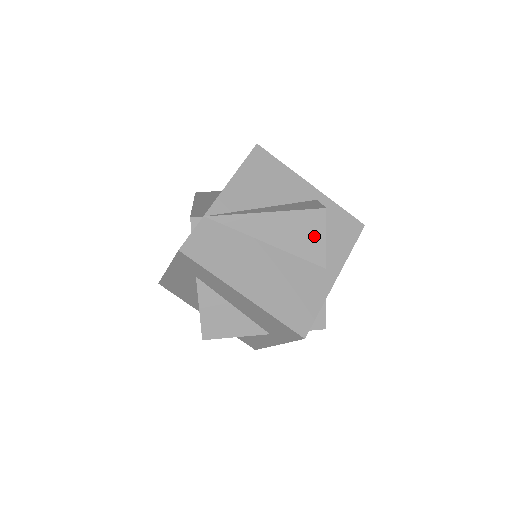
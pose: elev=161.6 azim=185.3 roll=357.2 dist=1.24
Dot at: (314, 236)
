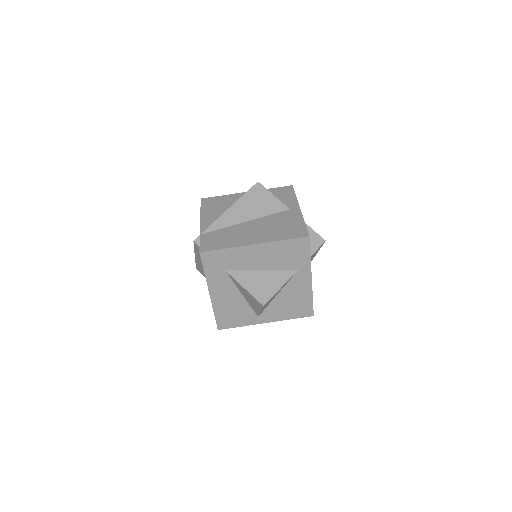
Dot at: (266, 199)
